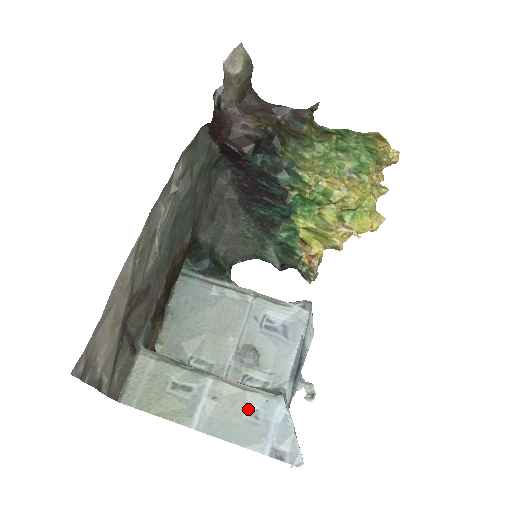
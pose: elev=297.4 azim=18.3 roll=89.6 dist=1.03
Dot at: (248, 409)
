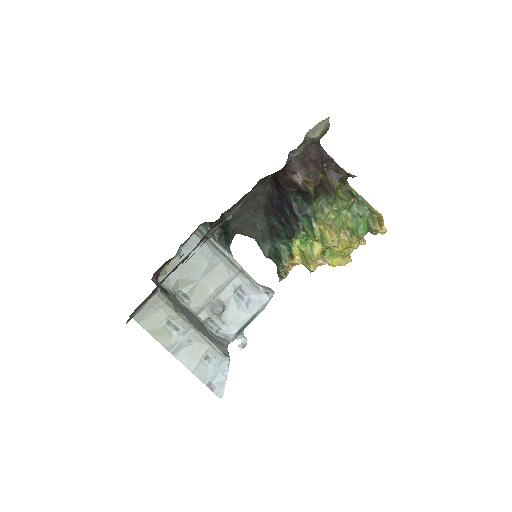
Dot at: (206, 356)
